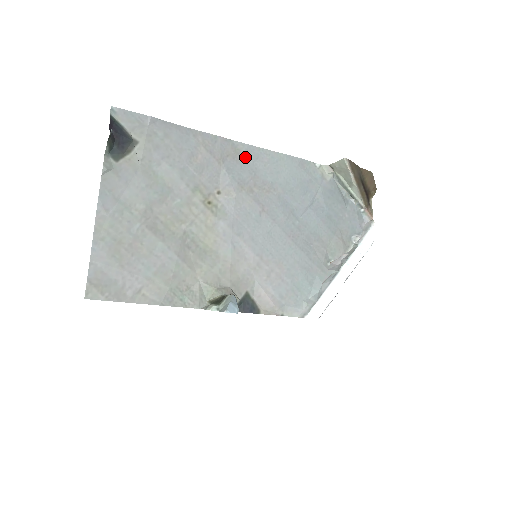
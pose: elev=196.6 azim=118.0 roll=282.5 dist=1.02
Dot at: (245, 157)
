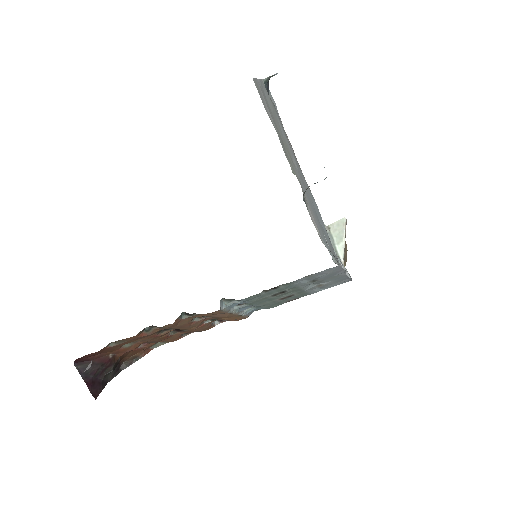
Dot at: (300, 170)
